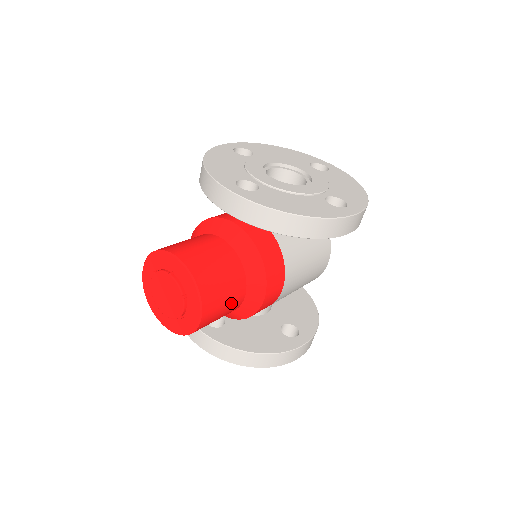
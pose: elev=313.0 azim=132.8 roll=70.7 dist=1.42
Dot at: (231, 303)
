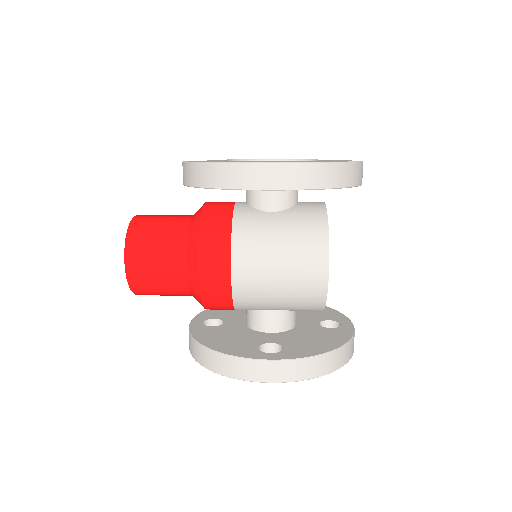
Dot at: (166, 265)
